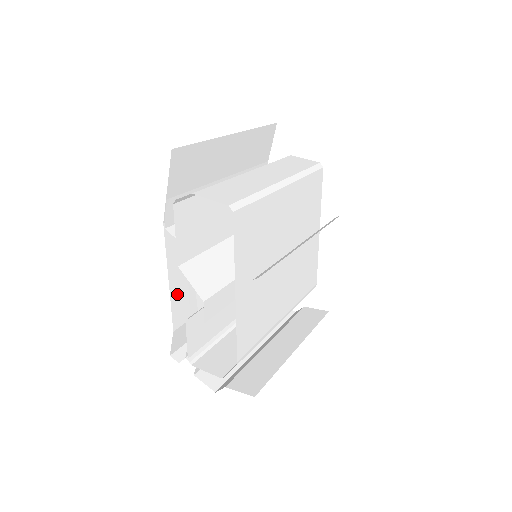
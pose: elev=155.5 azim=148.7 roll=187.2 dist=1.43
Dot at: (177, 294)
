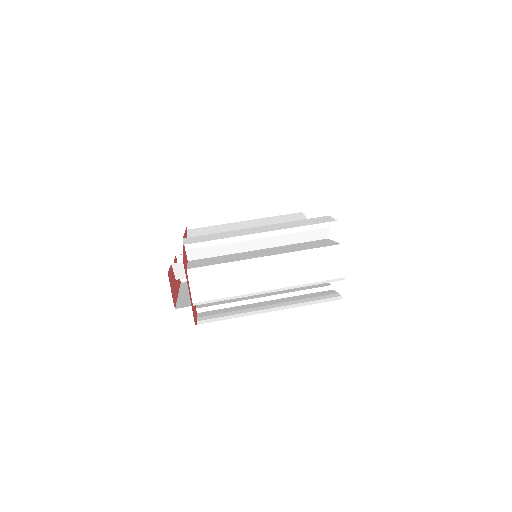
Dot at: occluded
